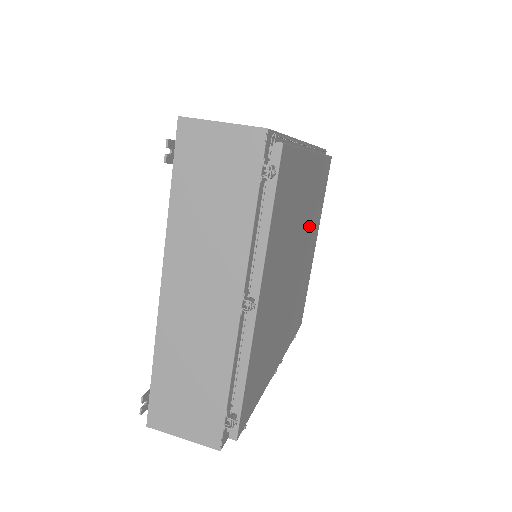
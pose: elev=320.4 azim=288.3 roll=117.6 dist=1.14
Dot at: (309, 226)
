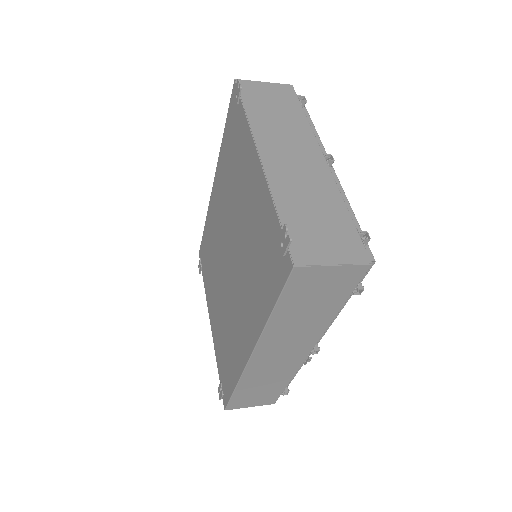
Dot at: occluded
